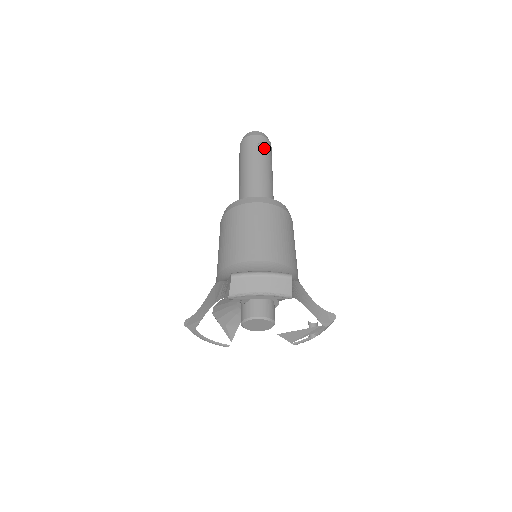
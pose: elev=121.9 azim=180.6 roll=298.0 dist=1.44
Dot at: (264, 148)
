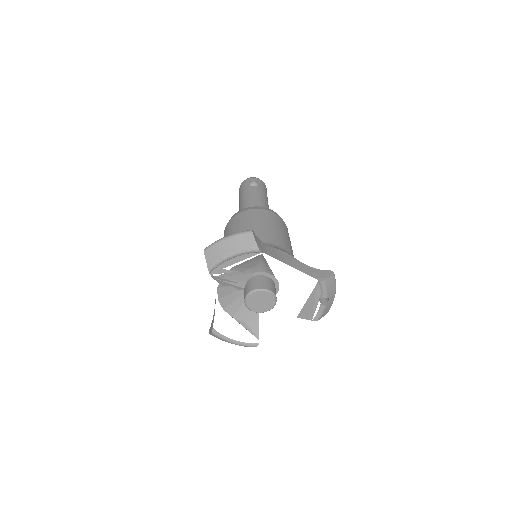
Dot at: (253, 184)
